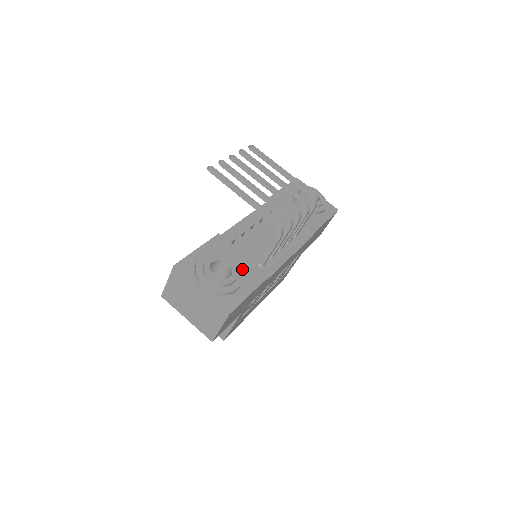
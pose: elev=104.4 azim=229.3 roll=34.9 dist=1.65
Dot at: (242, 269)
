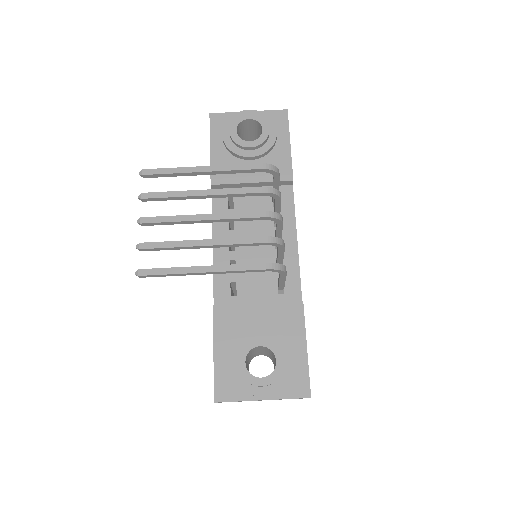
Dot at: (273, 325)
